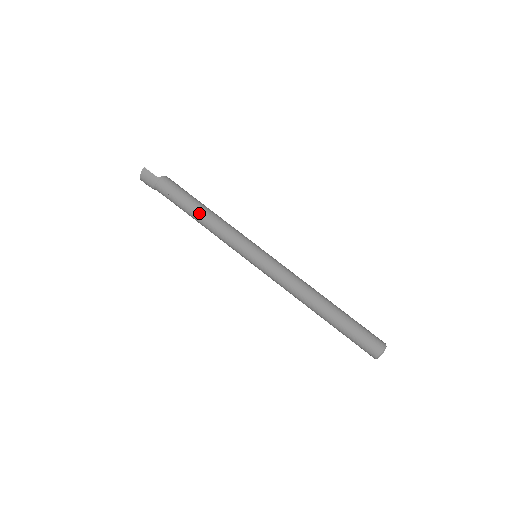
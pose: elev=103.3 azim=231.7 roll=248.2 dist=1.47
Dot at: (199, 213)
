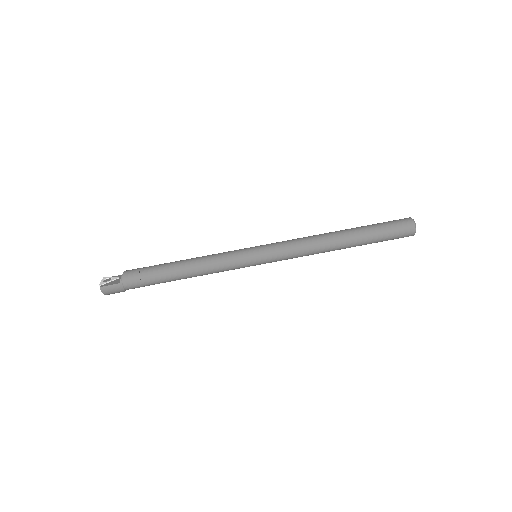
Dot at: (182, 275)
